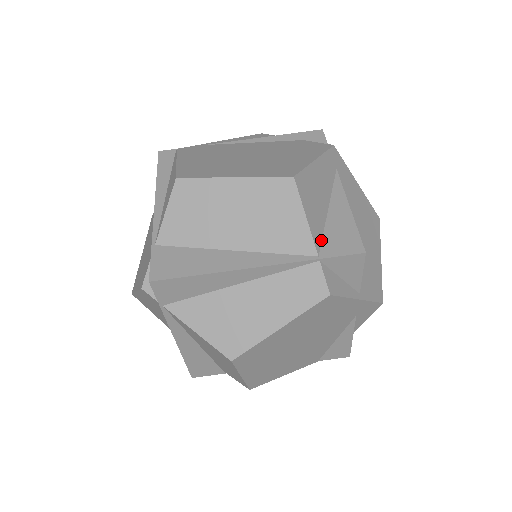
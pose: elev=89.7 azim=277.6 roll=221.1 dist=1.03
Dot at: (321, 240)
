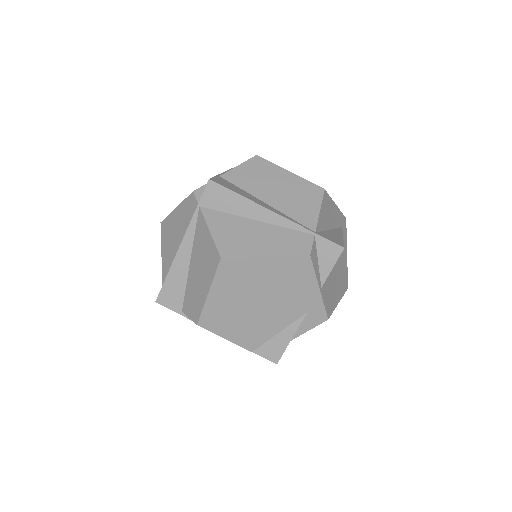
Dot at: (320, 231)
